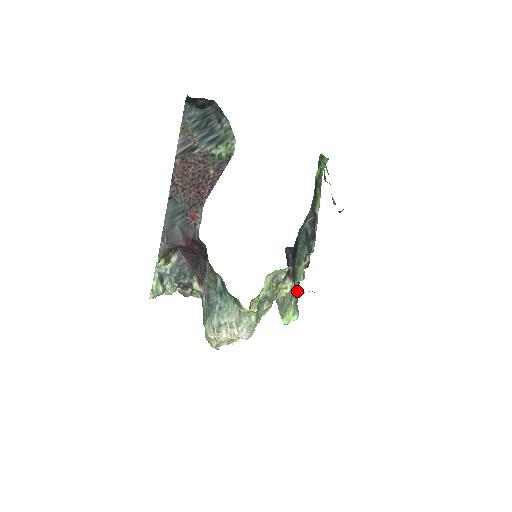
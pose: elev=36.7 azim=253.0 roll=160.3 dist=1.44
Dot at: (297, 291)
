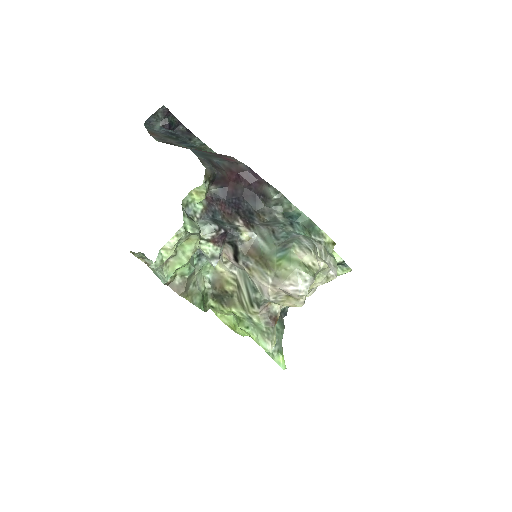
Dot at: occluded
